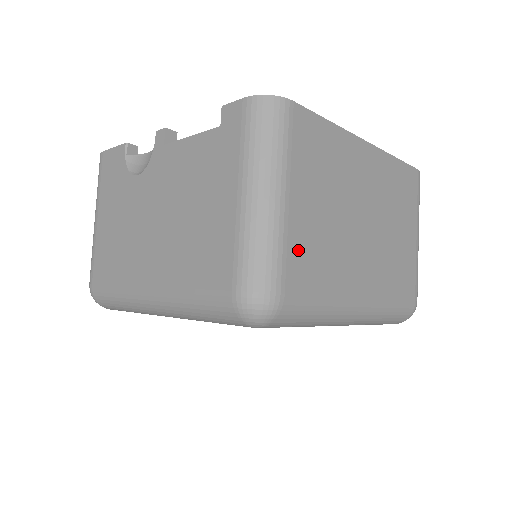
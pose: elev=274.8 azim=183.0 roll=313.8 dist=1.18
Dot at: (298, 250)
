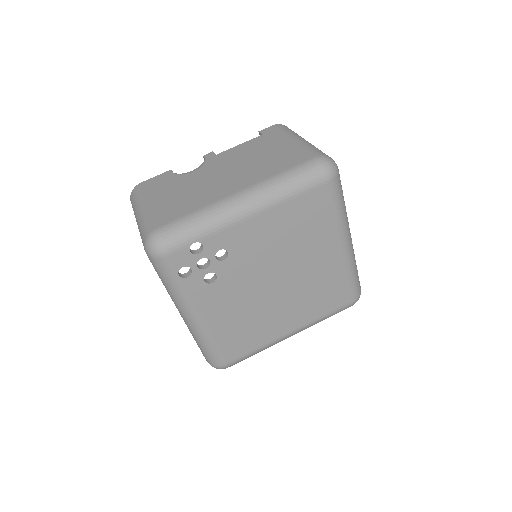
Dot at: occluded
